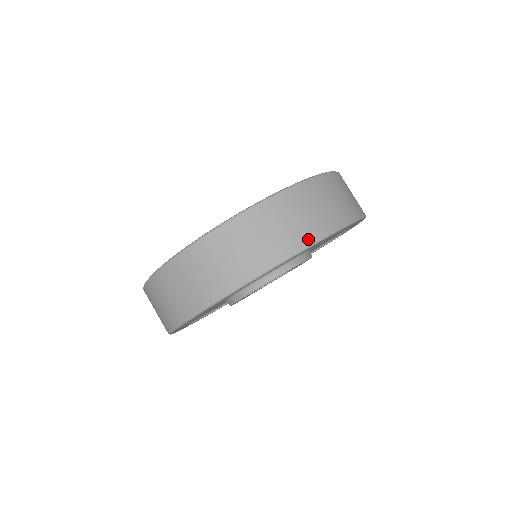
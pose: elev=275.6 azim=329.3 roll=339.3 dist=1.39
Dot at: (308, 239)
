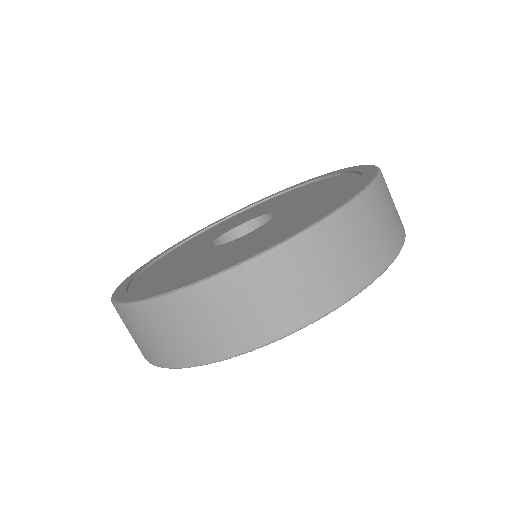
Dot at: (396, 247)
